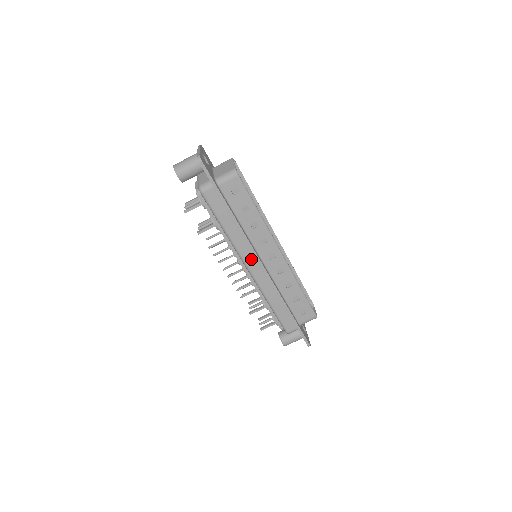
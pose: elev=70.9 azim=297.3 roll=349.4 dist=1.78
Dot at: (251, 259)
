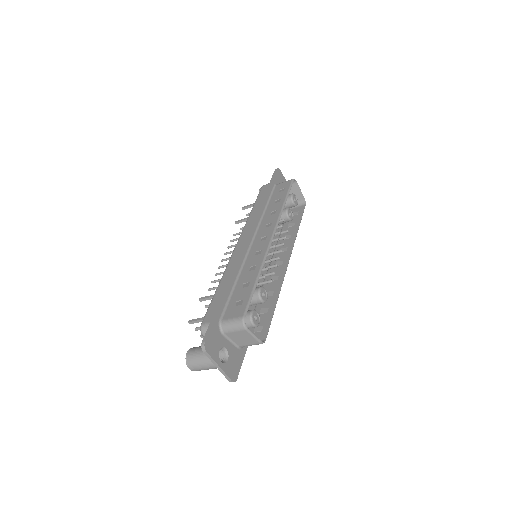
Dot at: occluded
